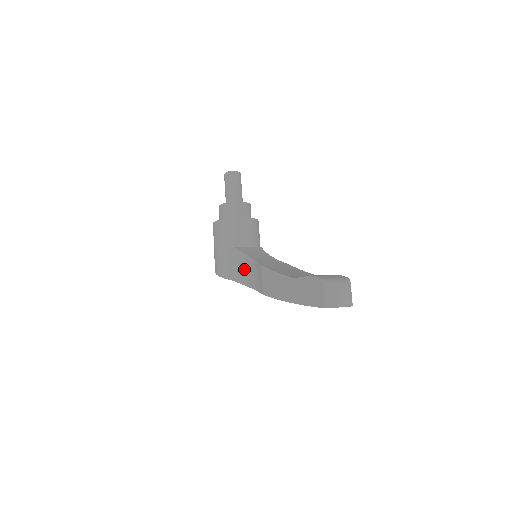
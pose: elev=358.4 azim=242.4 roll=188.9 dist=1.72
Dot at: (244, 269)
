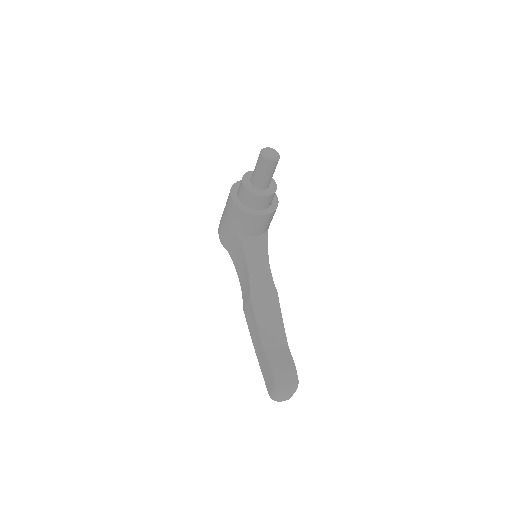
Dot at: (240, 263)
